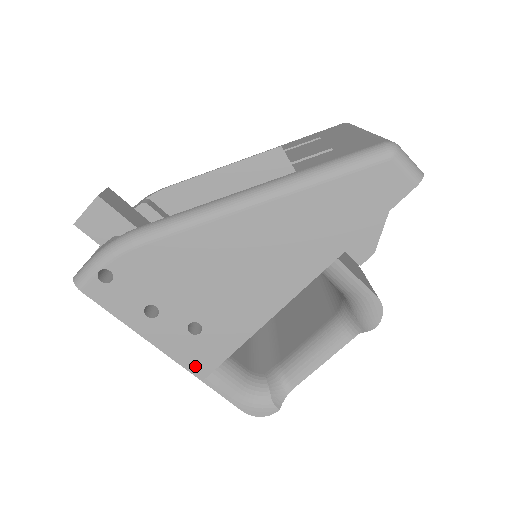
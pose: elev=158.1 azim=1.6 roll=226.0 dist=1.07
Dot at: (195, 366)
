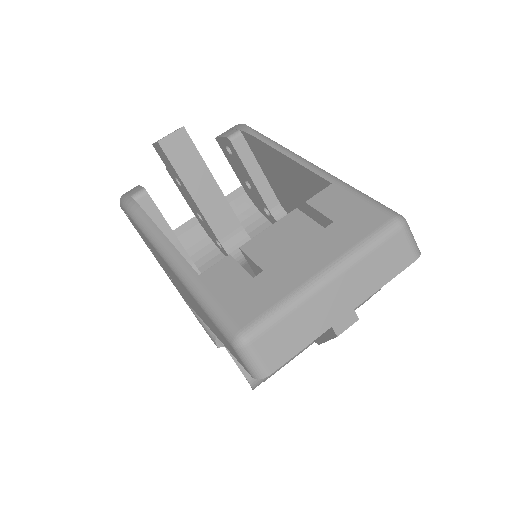
Dot at: (177, 289)
